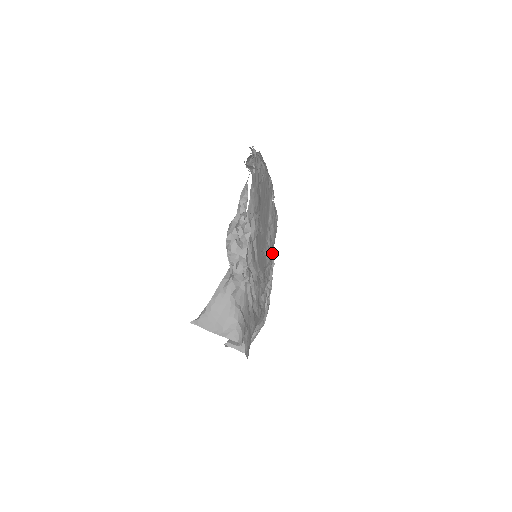
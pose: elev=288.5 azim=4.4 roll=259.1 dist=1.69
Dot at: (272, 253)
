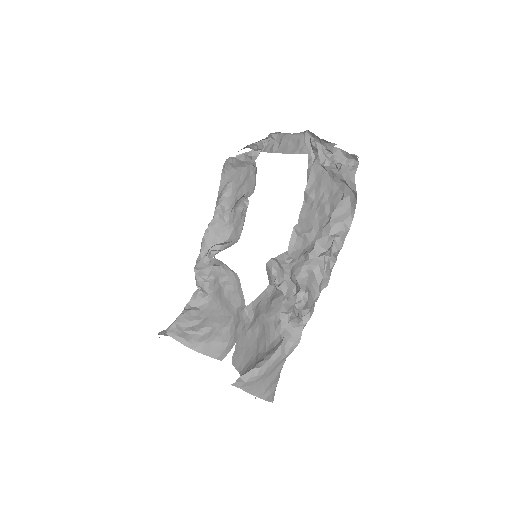
Dot at: (225, 216)
